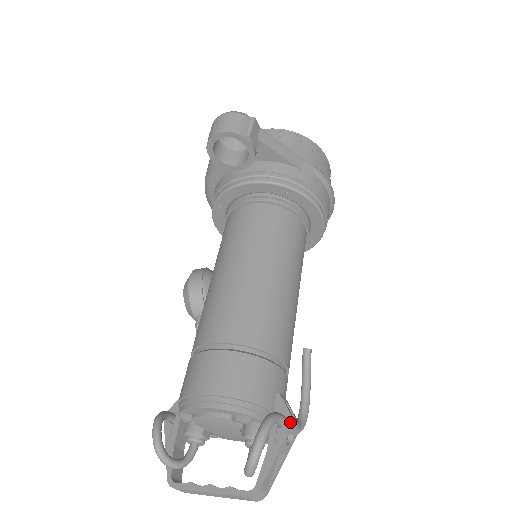
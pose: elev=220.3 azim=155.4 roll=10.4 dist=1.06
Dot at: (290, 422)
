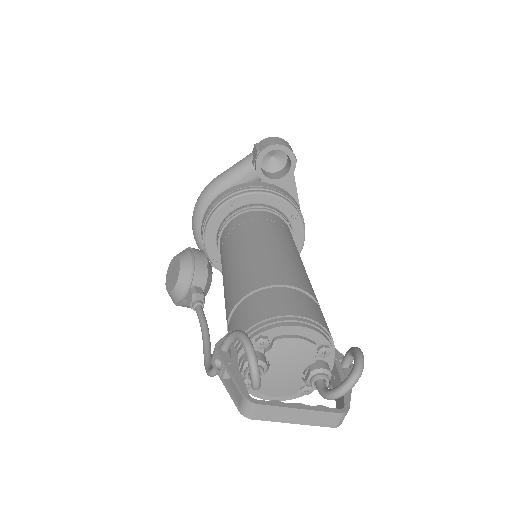
Dot at: (352, 365)
